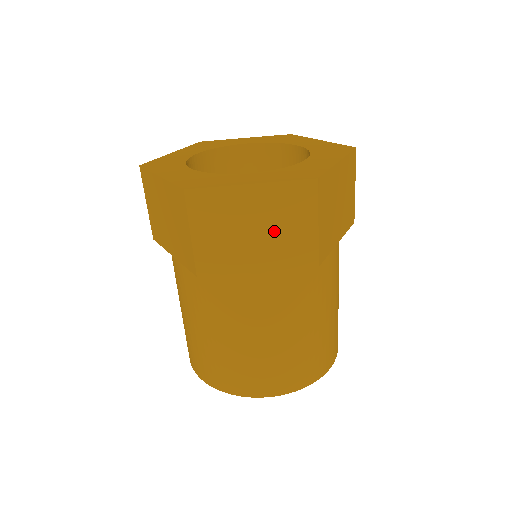
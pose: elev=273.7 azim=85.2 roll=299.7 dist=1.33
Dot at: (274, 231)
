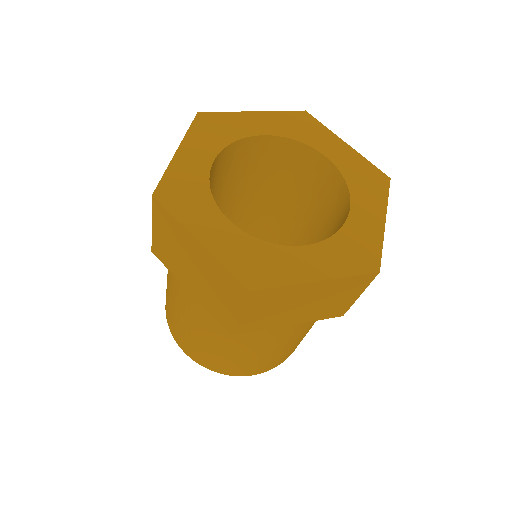
Dot at: (207, 284)
